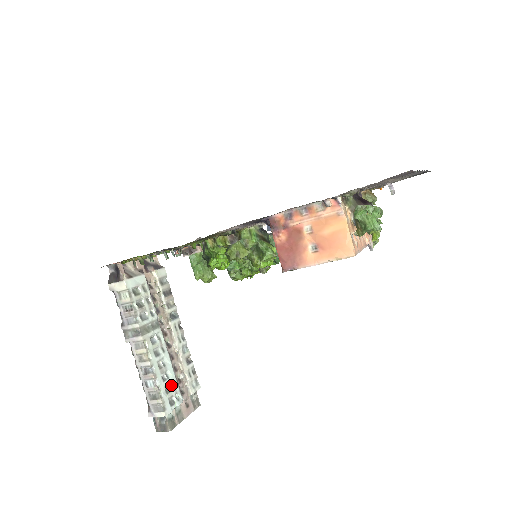
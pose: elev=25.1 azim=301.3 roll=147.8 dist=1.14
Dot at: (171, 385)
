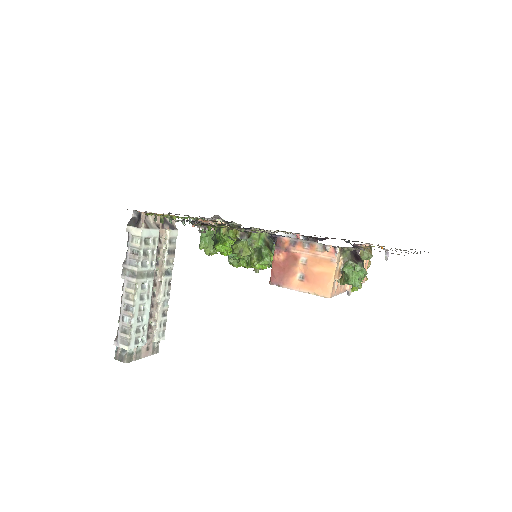
Dot at: (142, 327)
